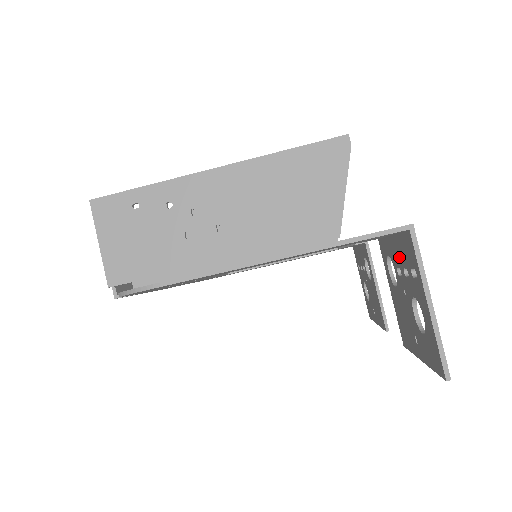
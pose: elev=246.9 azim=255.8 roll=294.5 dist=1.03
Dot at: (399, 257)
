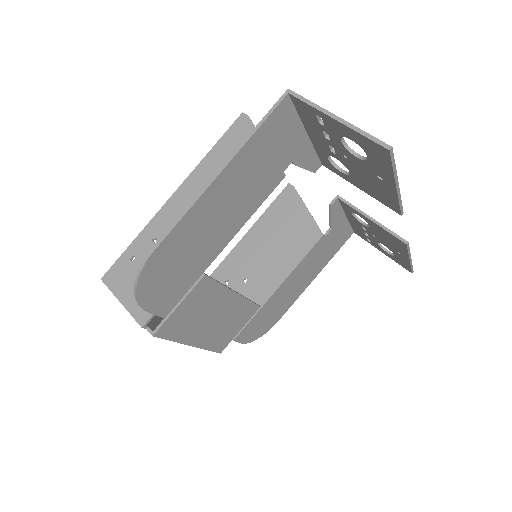
Dot at: (318, 136)
